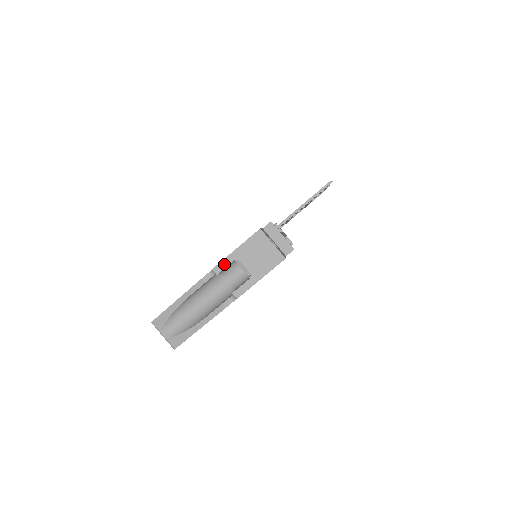
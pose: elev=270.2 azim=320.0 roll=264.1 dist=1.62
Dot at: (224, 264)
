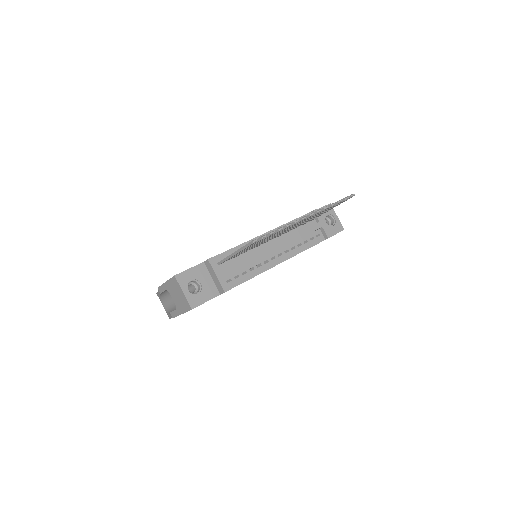
Dot at: (162, 289)
